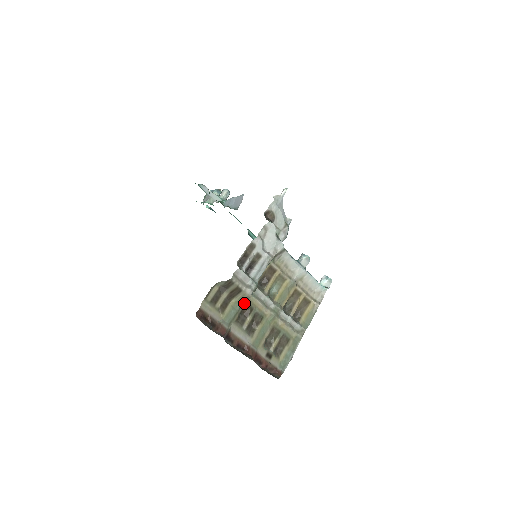
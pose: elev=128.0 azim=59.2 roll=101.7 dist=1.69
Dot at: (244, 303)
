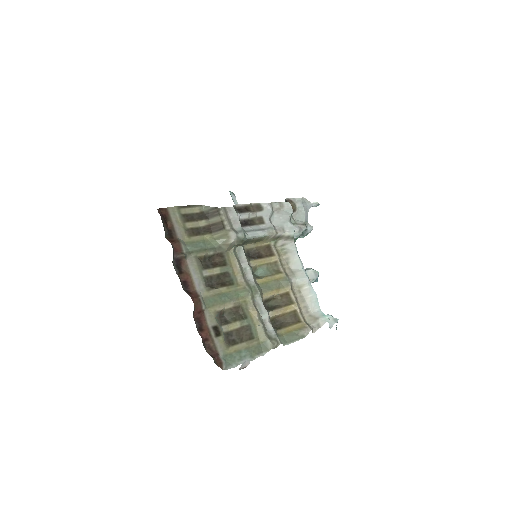
Dot at: (219, 250)
